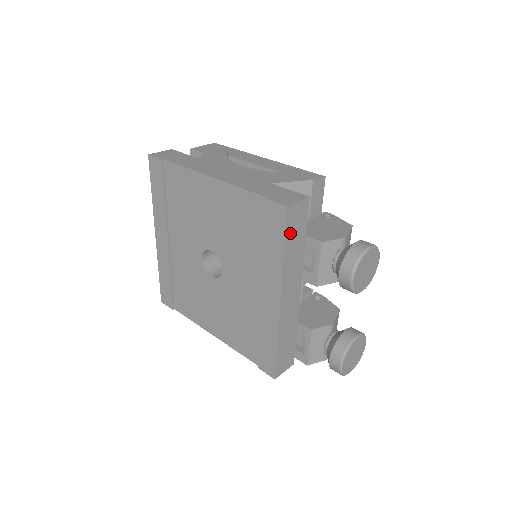
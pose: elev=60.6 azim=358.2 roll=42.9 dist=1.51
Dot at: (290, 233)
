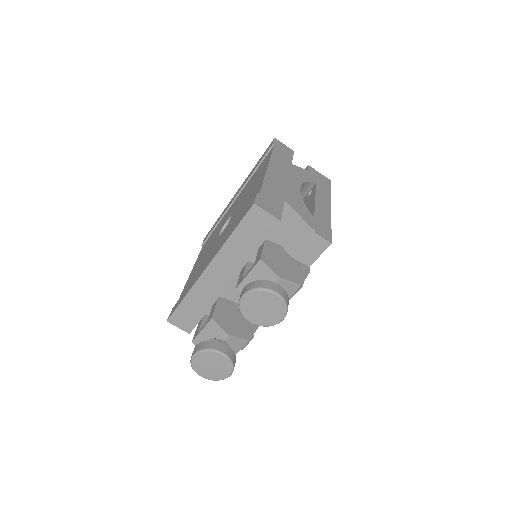
Dot at: (245, 227)
